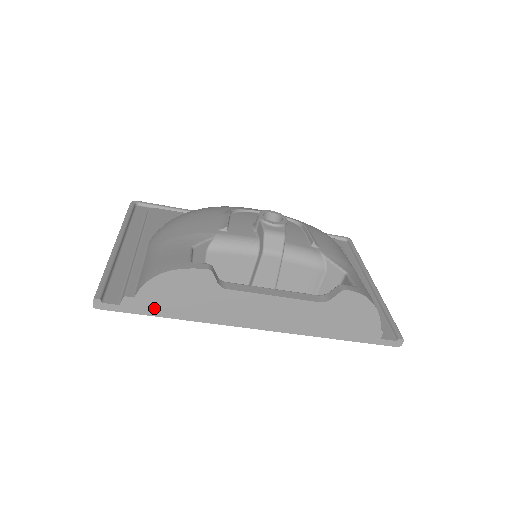
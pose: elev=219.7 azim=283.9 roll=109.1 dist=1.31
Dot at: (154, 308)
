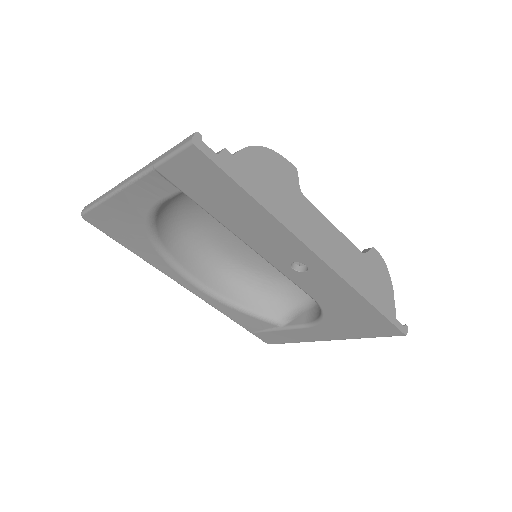
Dot at: (246, 179)
